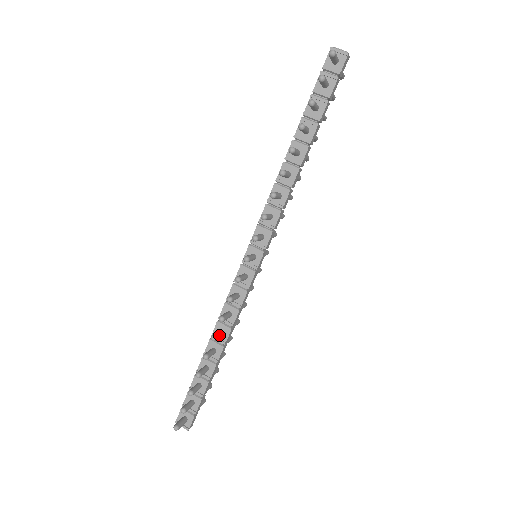
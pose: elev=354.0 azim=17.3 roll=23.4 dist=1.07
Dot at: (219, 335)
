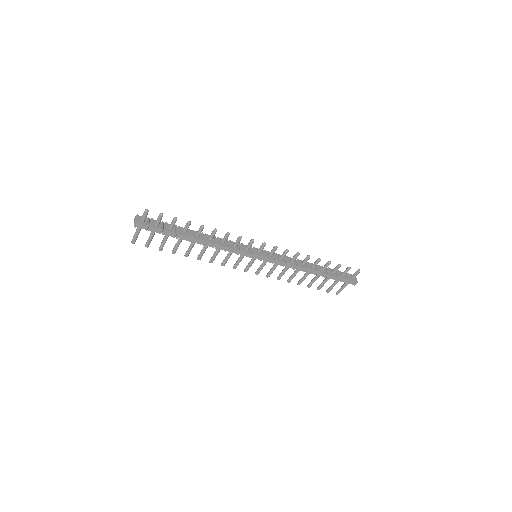
Dot at: occluded
